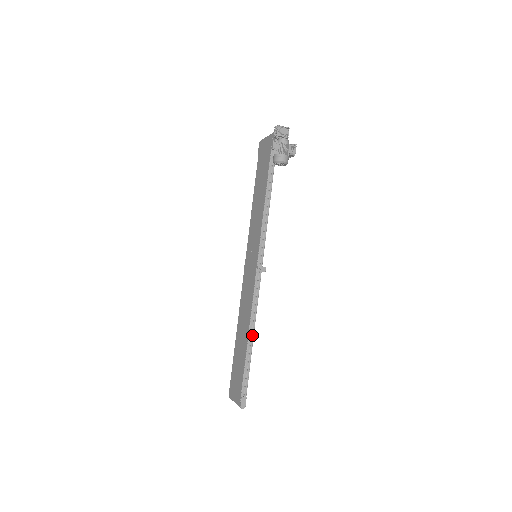
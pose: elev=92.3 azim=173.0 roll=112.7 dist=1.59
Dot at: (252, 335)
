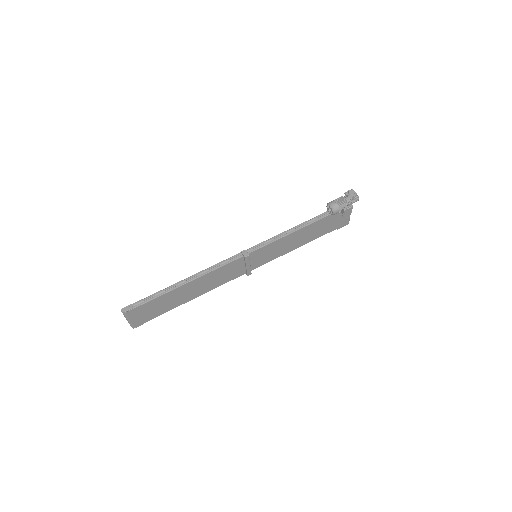
Dot at: (188, 281)
